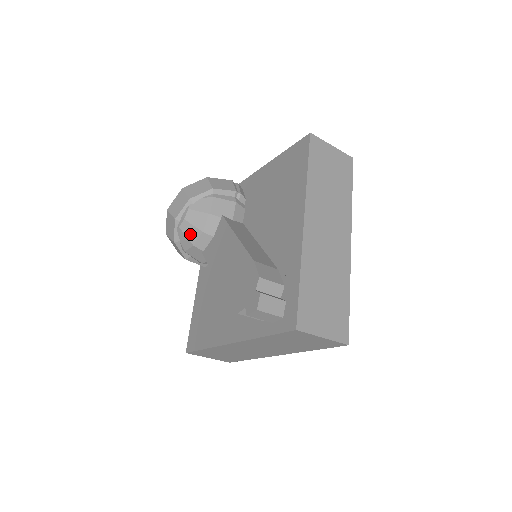
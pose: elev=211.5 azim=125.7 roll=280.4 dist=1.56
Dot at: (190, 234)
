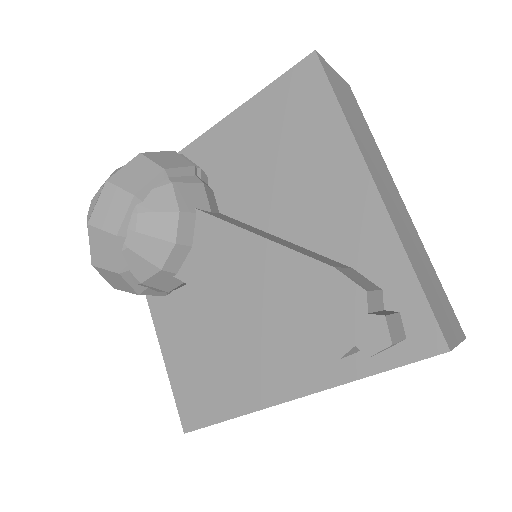
Dot at: (152, 253)
